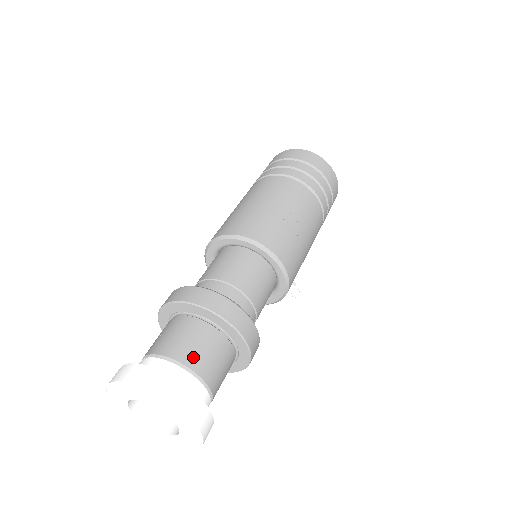
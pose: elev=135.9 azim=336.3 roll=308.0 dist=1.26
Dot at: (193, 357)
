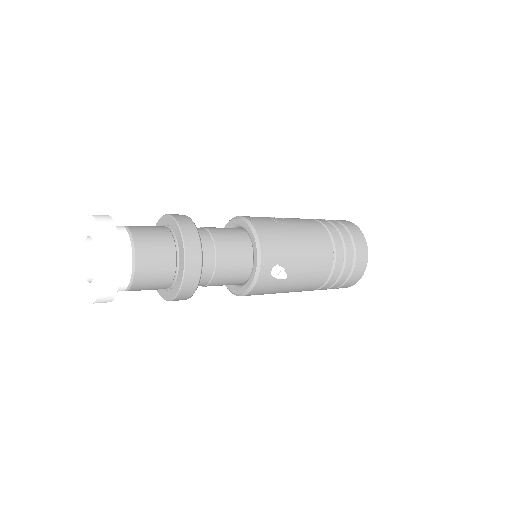
Dot at: (134, 226)
